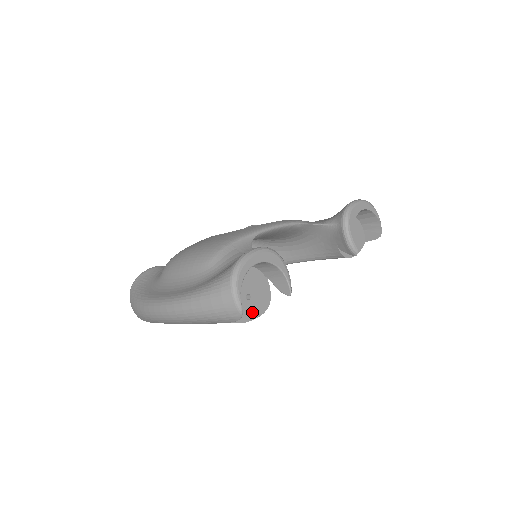
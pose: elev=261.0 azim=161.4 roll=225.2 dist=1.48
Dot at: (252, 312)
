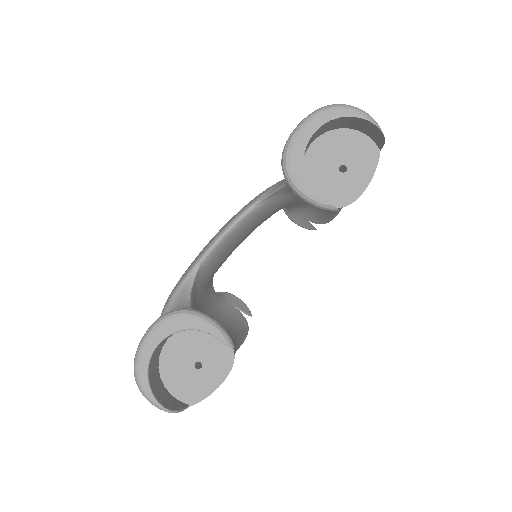
Dot at: (213, 379)
